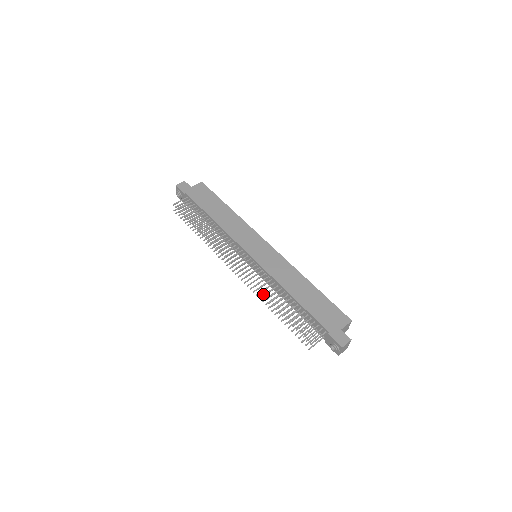
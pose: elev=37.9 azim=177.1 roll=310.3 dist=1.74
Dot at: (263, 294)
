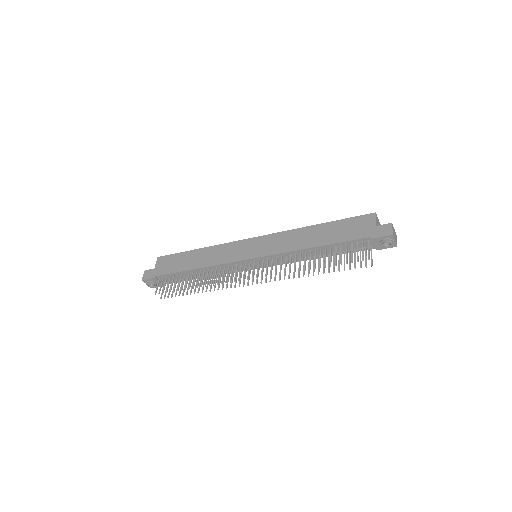
Dot at: (293, 272)
